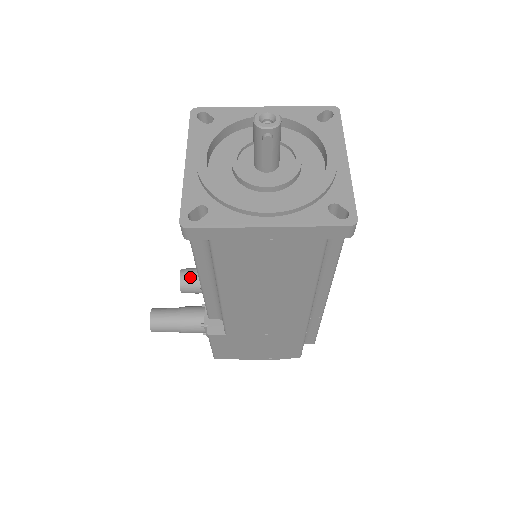
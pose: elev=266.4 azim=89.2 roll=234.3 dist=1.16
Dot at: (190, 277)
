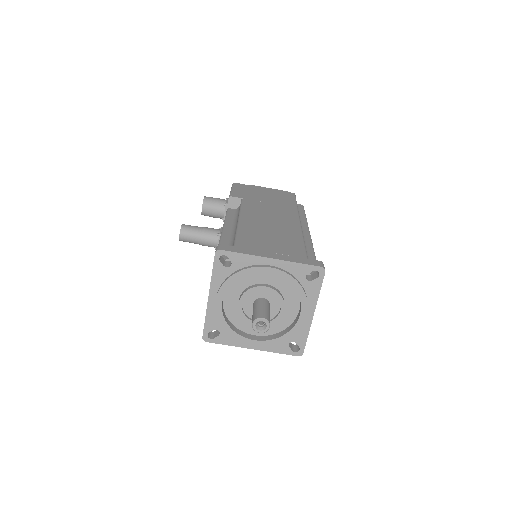
Dot at: (210, 212)
